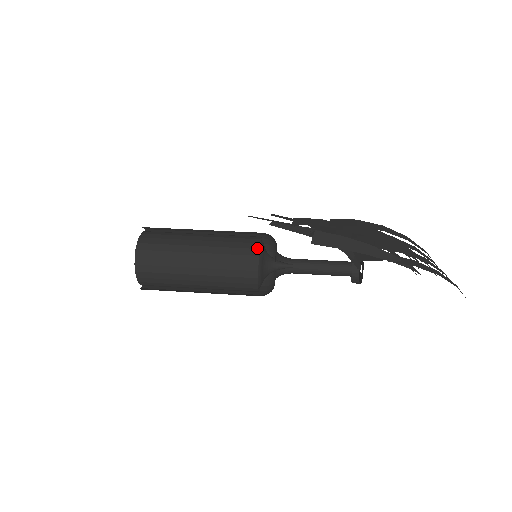
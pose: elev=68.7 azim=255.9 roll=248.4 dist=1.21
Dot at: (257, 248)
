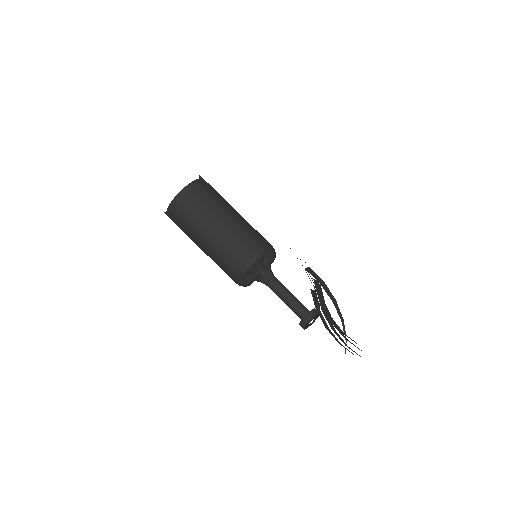
Dot at: (267, 247)
